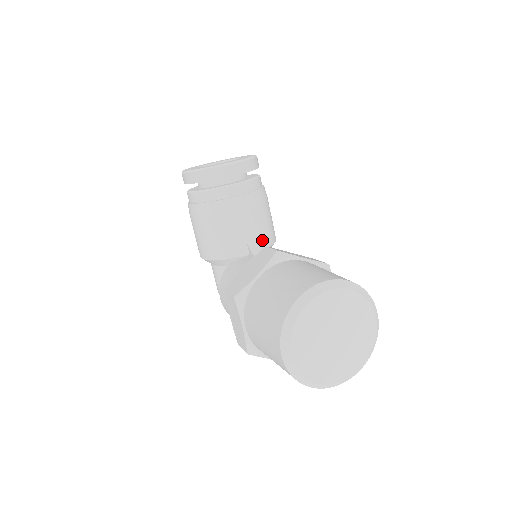
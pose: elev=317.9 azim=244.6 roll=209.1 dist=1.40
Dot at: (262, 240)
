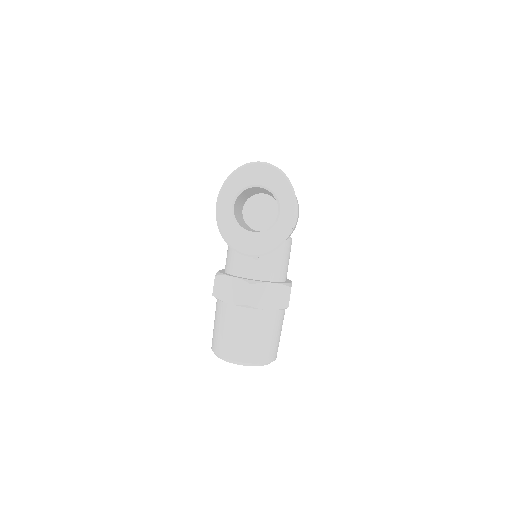
Dot at: occluded
